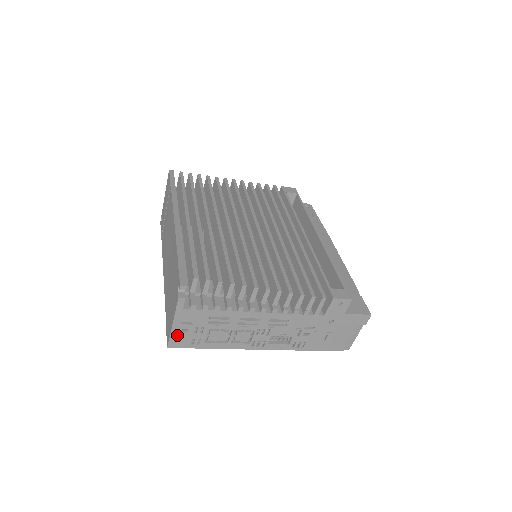
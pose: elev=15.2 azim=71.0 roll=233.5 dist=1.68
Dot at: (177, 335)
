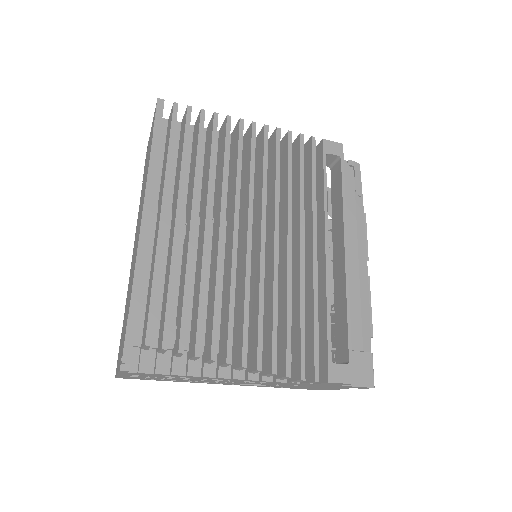
Dot at: (125, 376)
